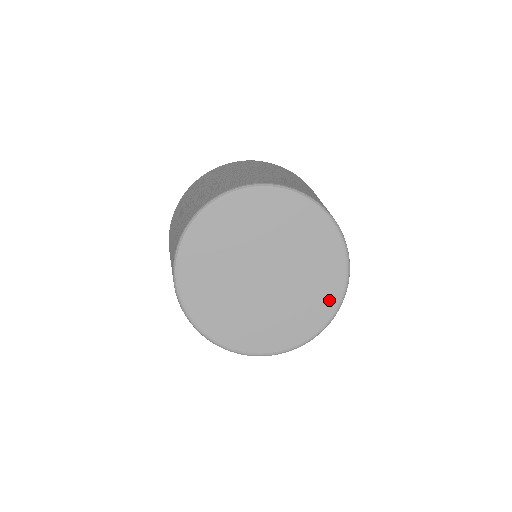
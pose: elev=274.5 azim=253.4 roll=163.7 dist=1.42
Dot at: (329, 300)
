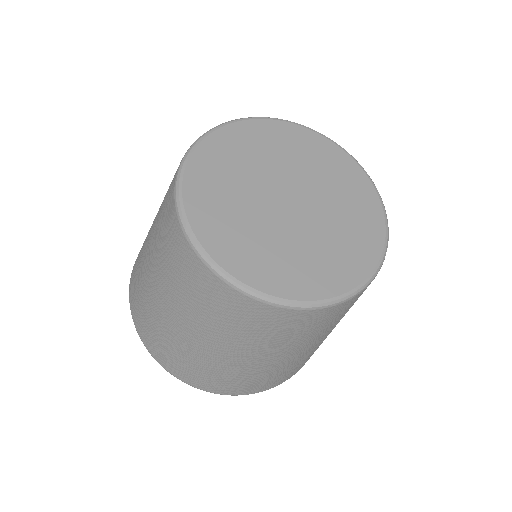
Dot at: (362, 186)
